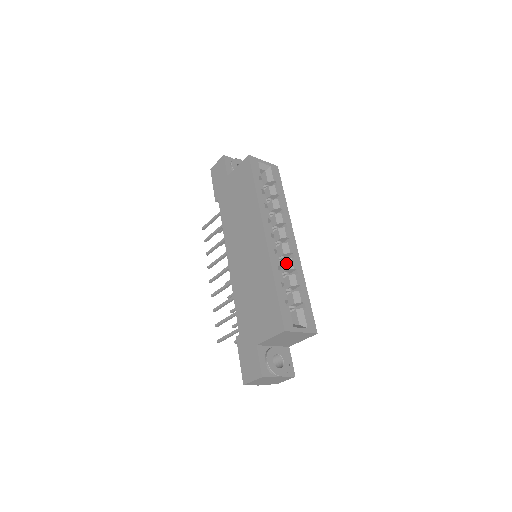
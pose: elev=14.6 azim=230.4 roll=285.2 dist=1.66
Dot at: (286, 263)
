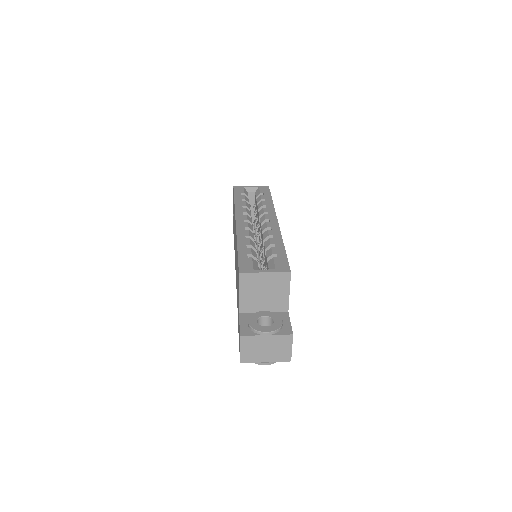
Dot at: (263, 236)
